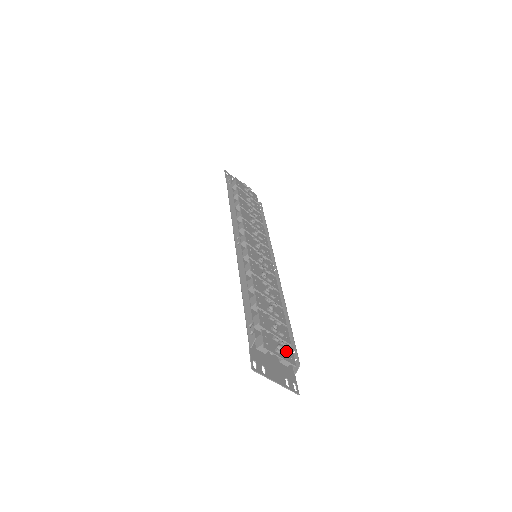
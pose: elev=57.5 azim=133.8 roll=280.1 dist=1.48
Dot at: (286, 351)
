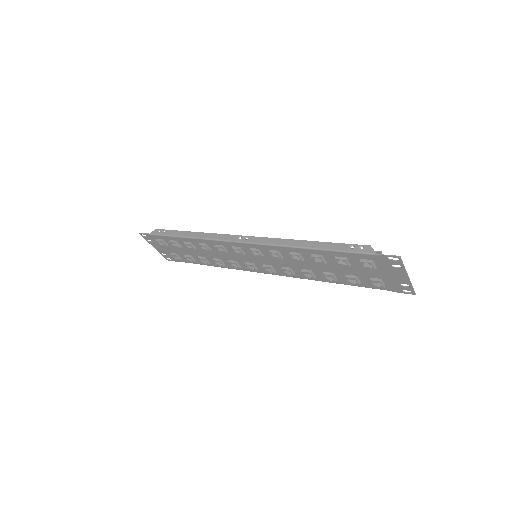
Dot at: occluded
